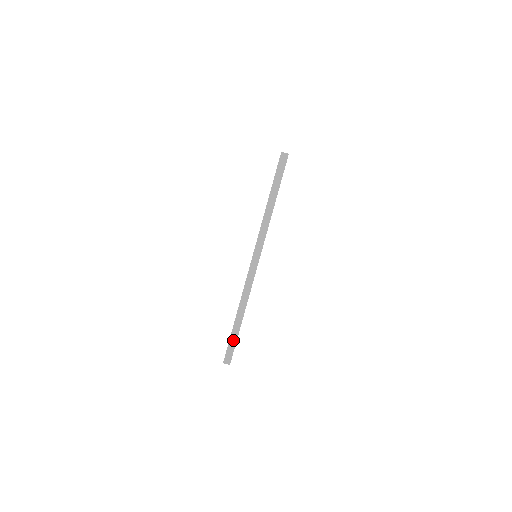
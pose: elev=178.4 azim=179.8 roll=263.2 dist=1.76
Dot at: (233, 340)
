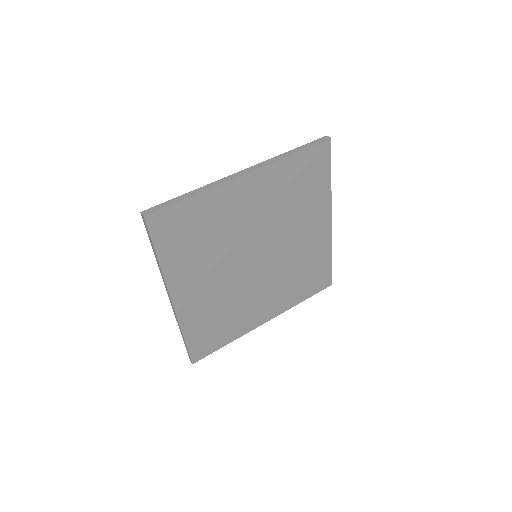
Dot at: (187, 349)
